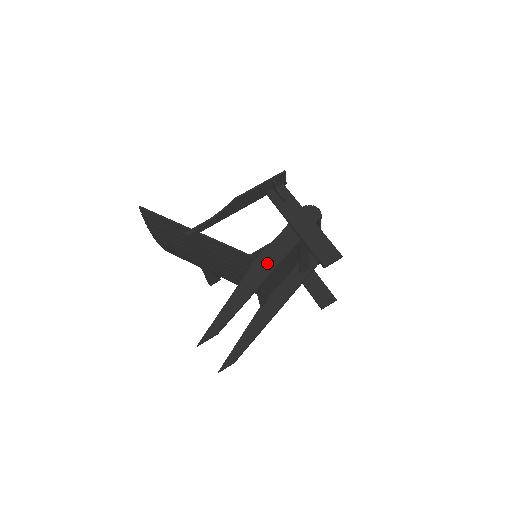
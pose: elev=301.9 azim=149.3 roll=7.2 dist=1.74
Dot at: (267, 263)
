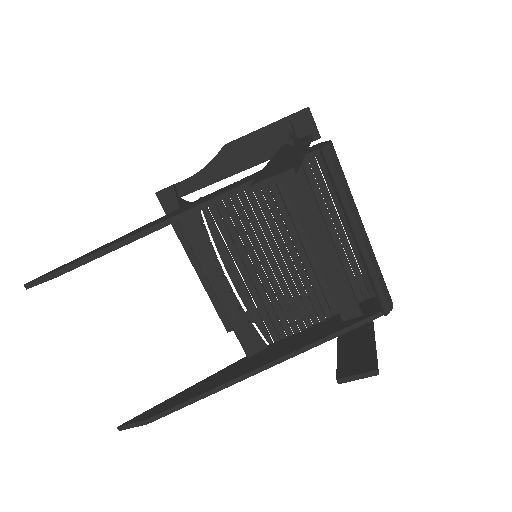
Dot at: (195, 203)
